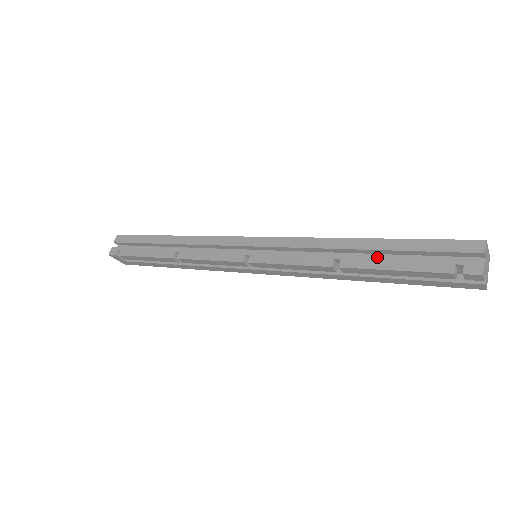
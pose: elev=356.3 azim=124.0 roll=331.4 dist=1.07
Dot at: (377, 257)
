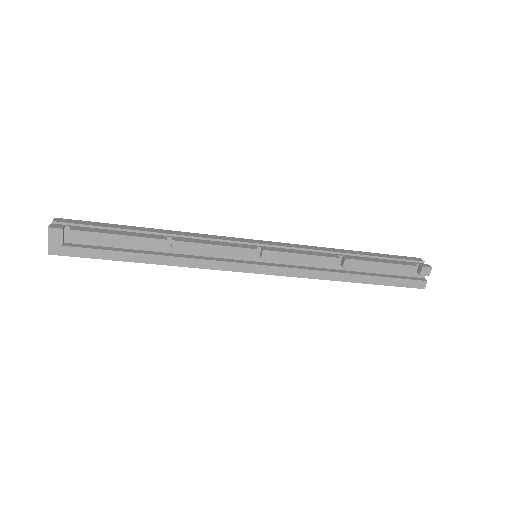
Dot at: (367, 257)
